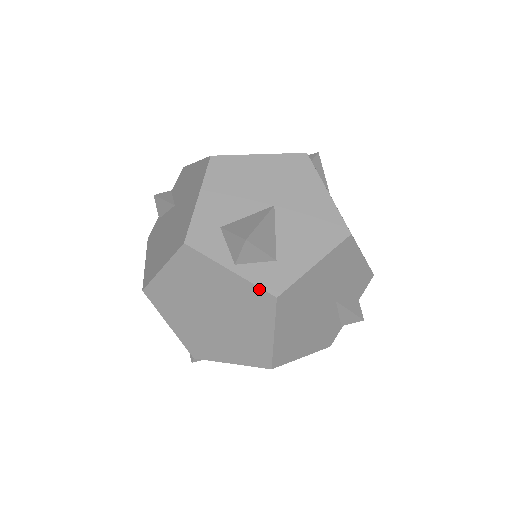
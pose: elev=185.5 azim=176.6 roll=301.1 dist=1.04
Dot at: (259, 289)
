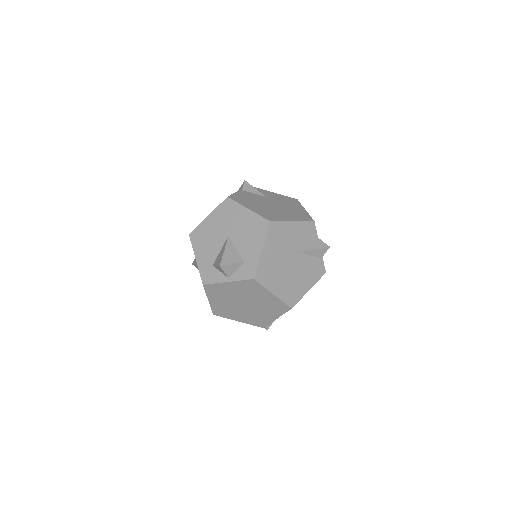
Dot at: (245, 281)
